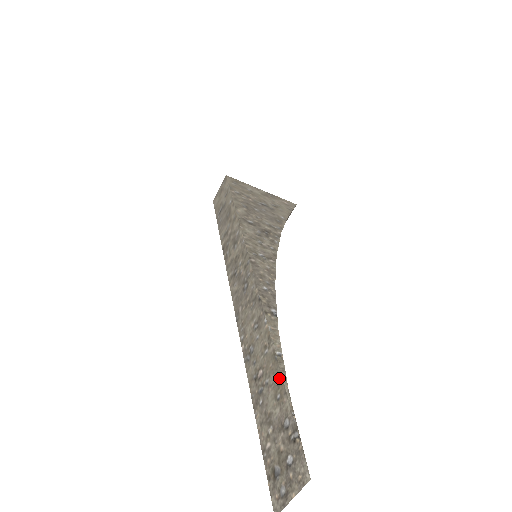
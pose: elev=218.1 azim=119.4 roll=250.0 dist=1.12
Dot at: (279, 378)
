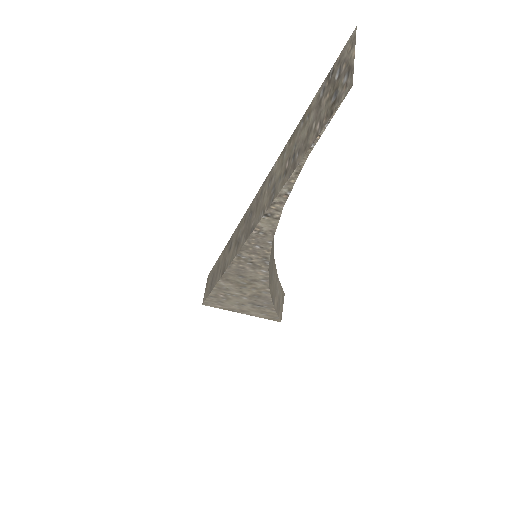
Dot at: (302, 120)
